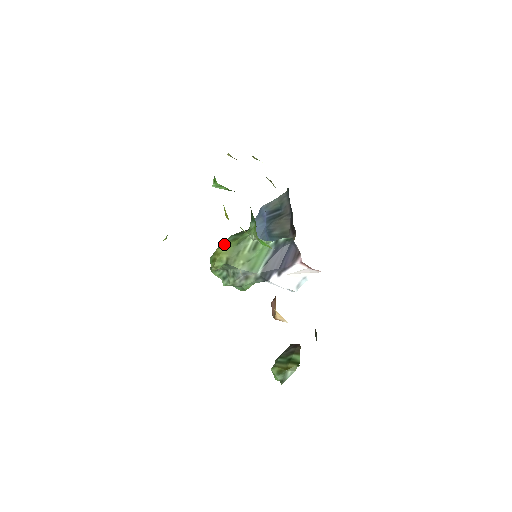
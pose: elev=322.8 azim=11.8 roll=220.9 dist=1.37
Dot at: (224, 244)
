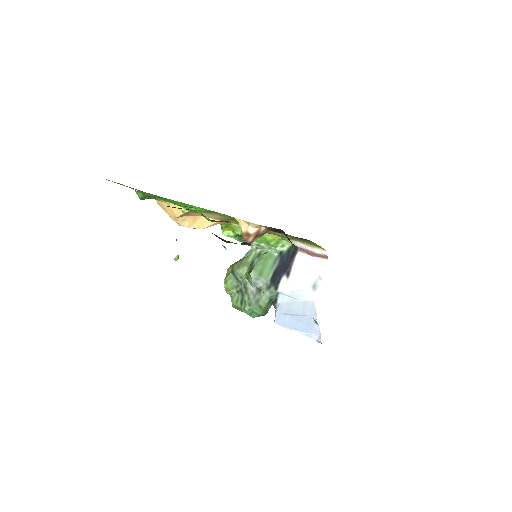
Dot at: occluded
